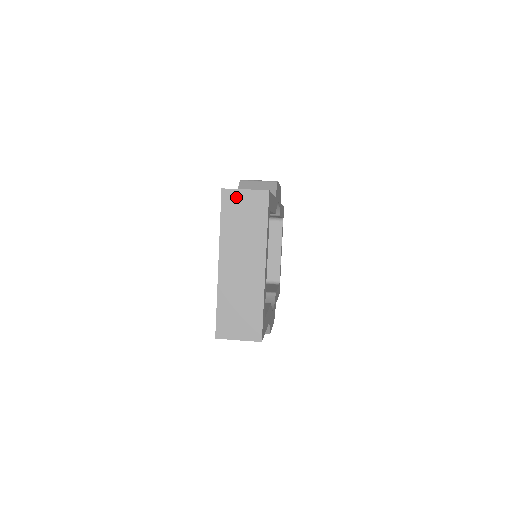
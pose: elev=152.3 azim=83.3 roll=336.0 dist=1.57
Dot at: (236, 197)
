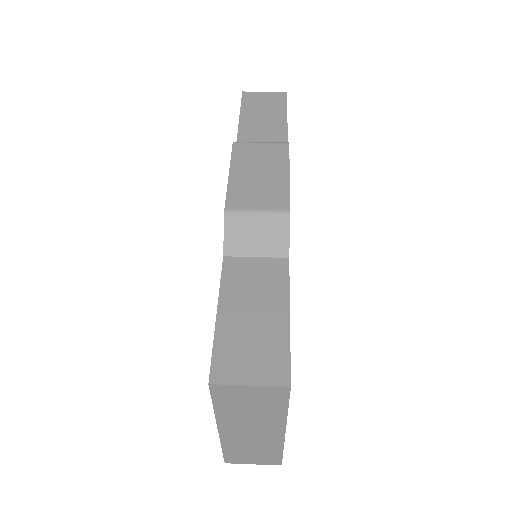
Dot at: (235, 391)
